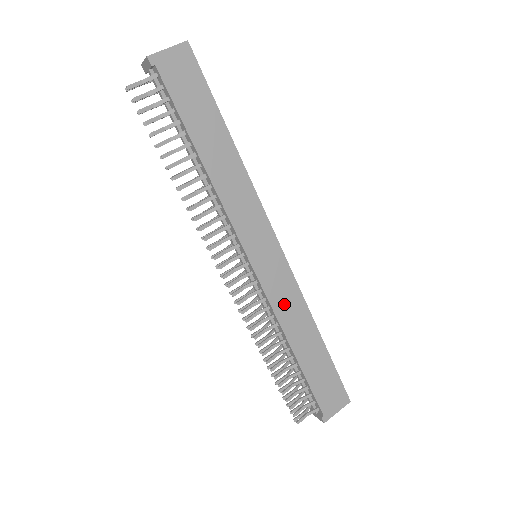
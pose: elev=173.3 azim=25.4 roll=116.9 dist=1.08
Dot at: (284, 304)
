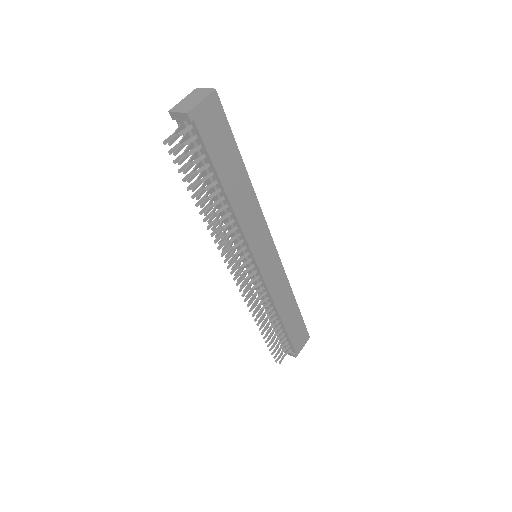
Dot at: (276, 287)
